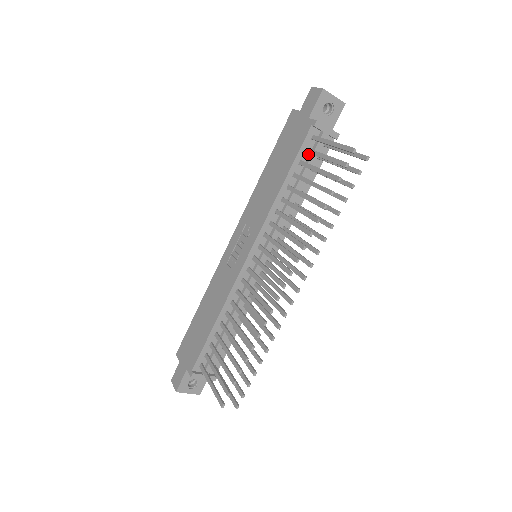
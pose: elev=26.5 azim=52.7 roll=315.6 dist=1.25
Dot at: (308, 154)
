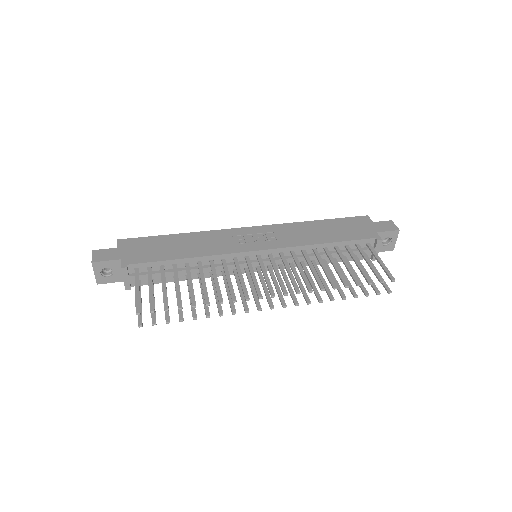
Dot at: (354, 247)
